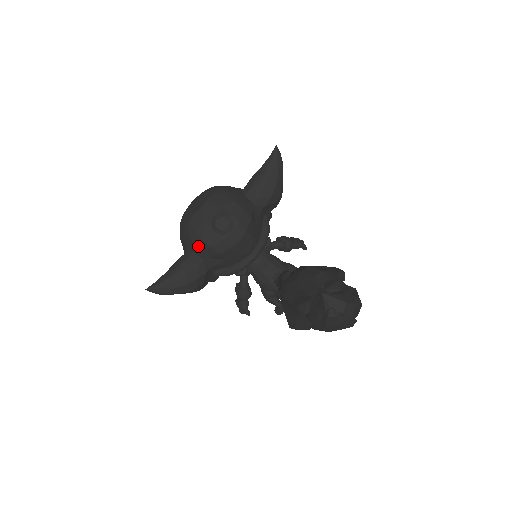
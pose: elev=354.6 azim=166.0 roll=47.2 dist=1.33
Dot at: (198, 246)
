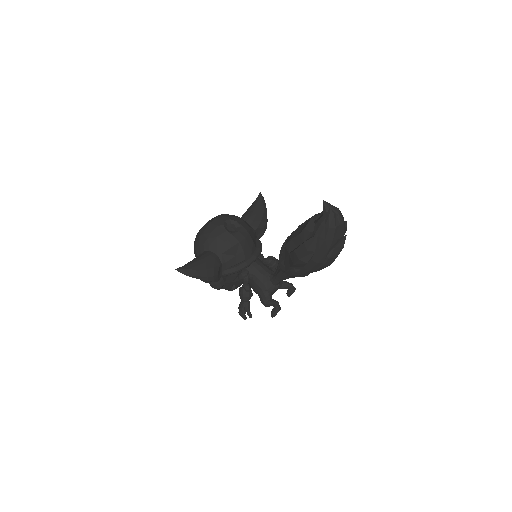
Dot at: (214, 244)
